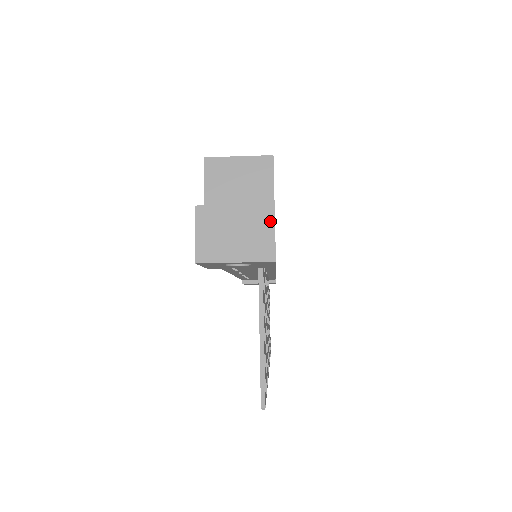
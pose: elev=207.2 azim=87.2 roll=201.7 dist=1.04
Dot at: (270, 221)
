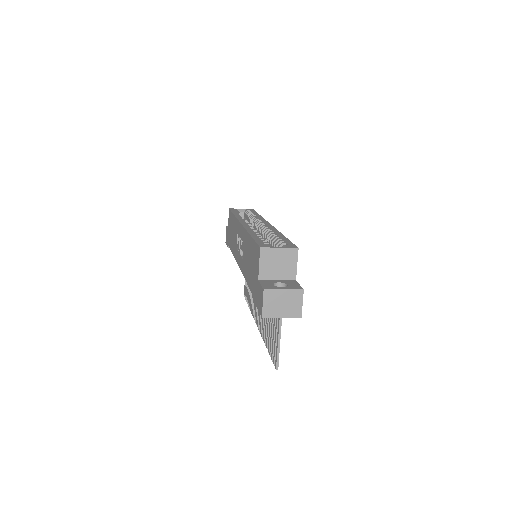
Dot at: (301, 298)
